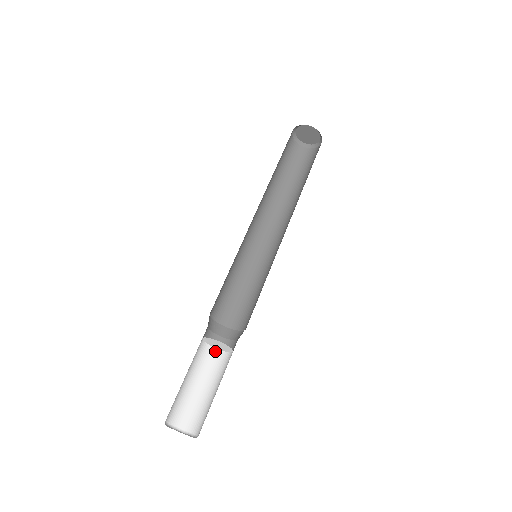
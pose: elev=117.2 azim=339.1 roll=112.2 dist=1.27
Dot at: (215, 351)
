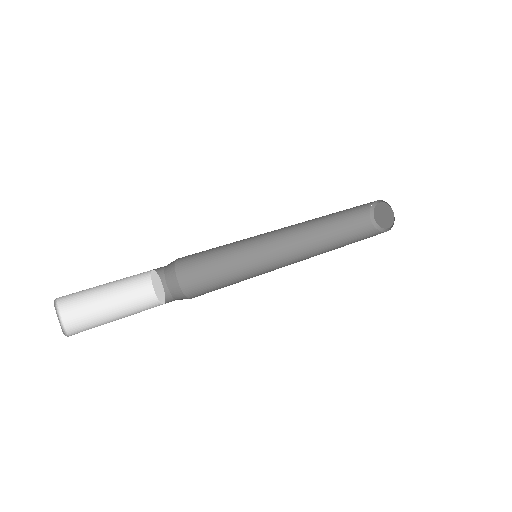
Dot at: (152, 293)
